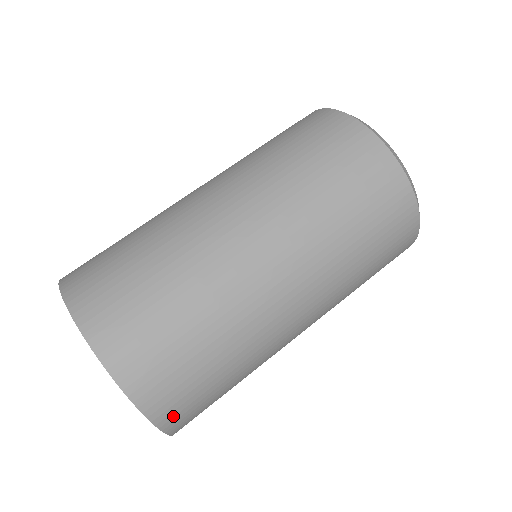
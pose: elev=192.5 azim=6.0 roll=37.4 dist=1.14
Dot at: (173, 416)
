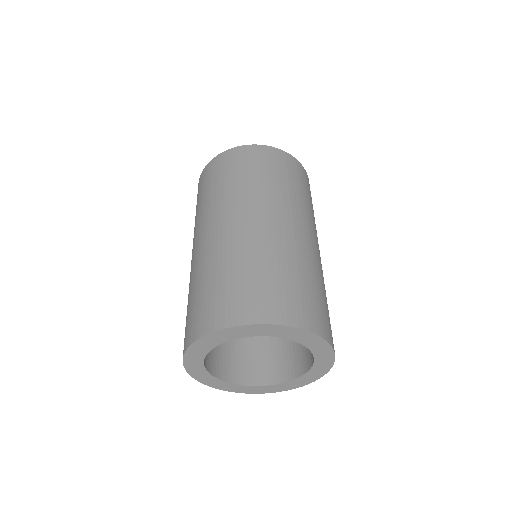
Dot at: (332, 340)
